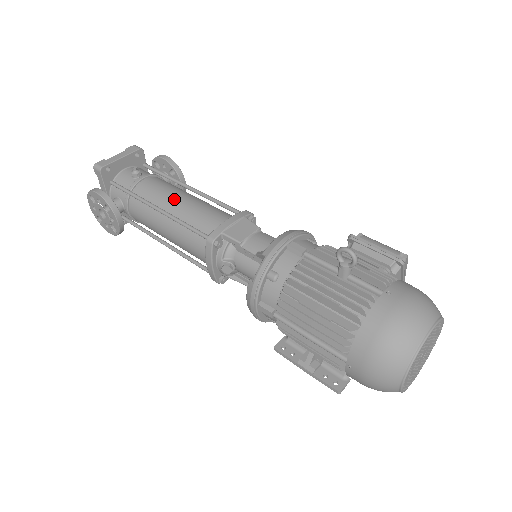
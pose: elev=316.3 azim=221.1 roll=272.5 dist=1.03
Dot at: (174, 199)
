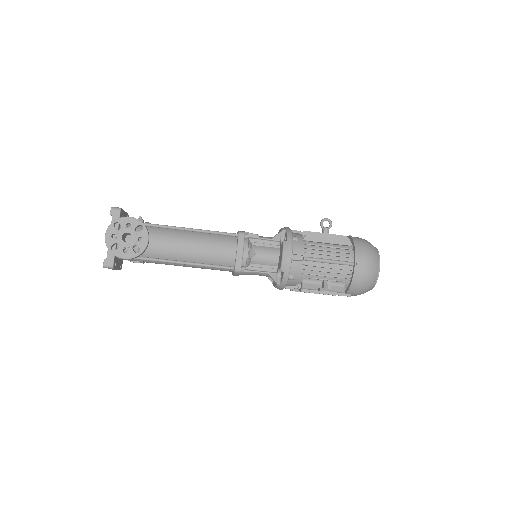
Dot at: occluded
